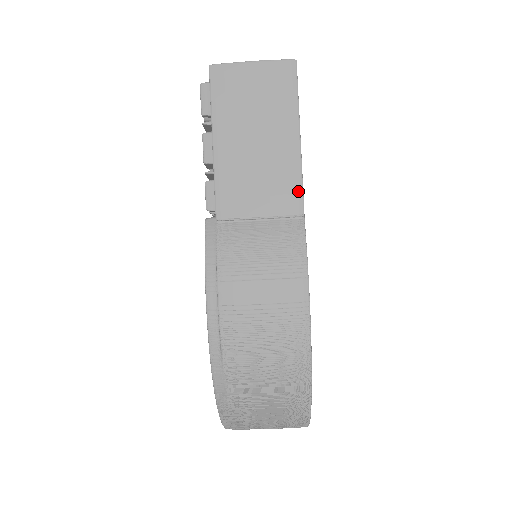
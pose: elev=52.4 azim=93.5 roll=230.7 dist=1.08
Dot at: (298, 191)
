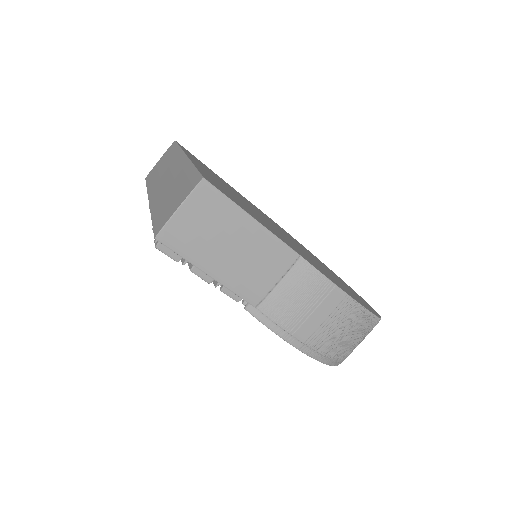
Dot at: (284, 248)
